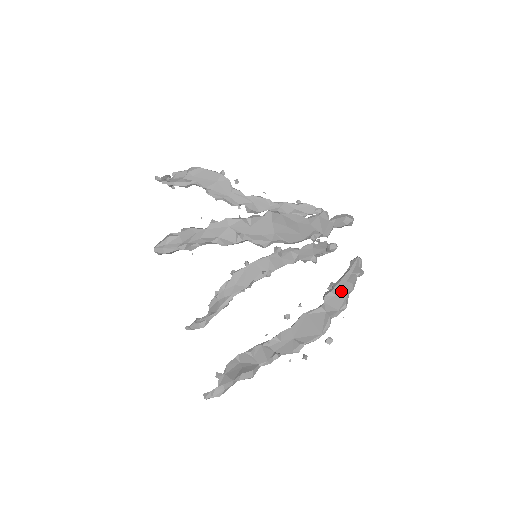
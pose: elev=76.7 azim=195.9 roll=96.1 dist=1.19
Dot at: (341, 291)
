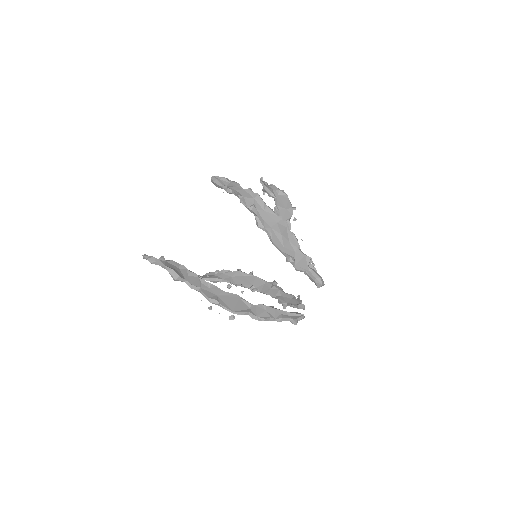
Dot at: (271, 312)
